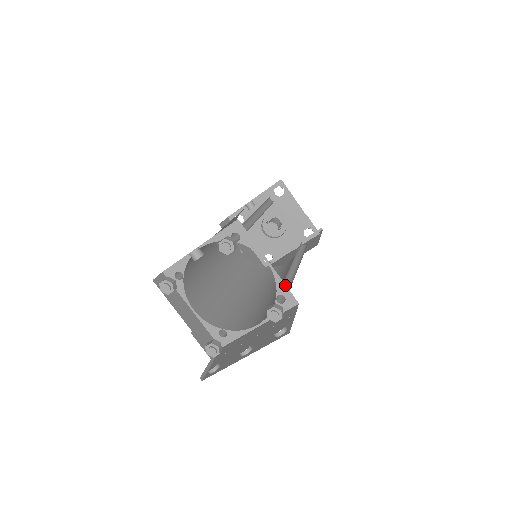
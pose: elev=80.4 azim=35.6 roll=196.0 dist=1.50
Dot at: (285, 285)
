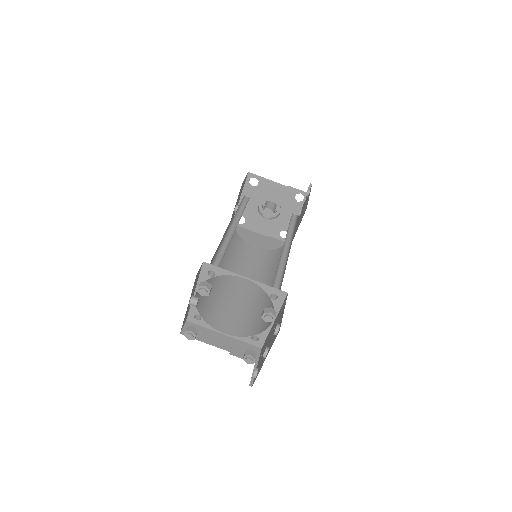
Dot at: (269, 286)
